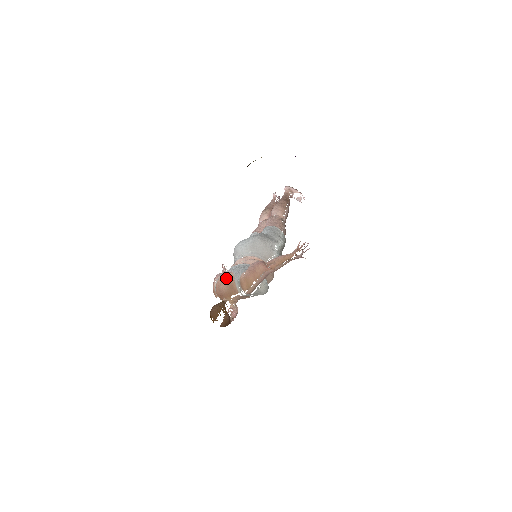
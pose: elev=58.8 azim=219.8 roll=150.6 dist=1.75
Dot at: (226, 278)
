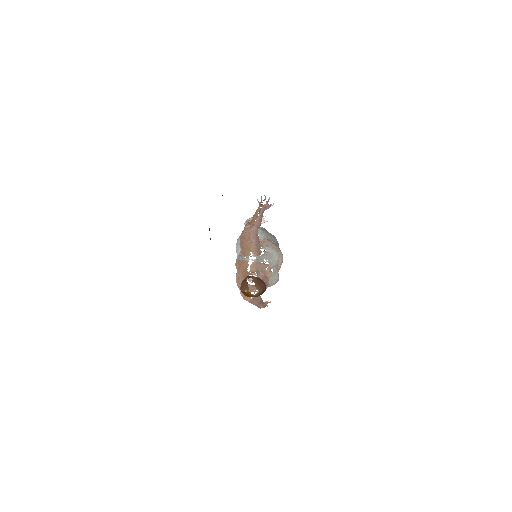
Dot at: (237, 272)
